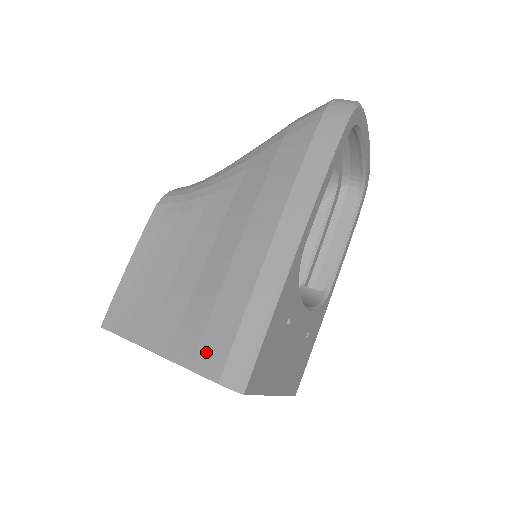
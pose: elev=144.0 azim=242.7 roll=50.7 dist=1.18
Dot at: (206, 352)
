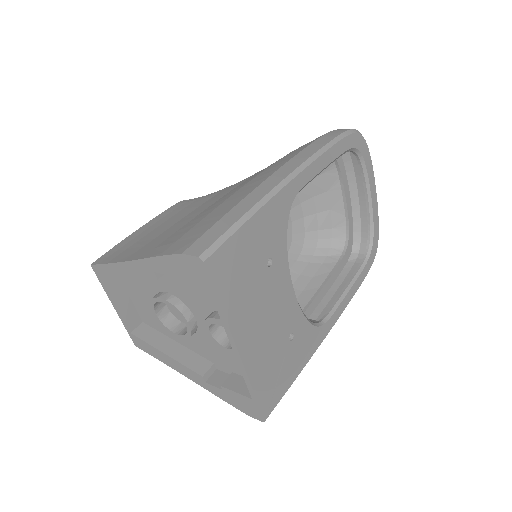
Dot at: (181, 242)
